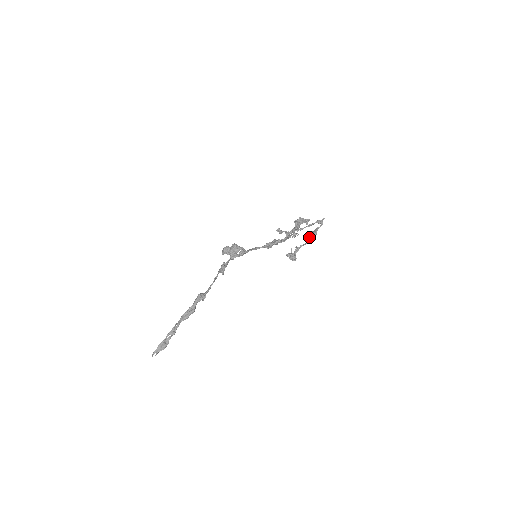
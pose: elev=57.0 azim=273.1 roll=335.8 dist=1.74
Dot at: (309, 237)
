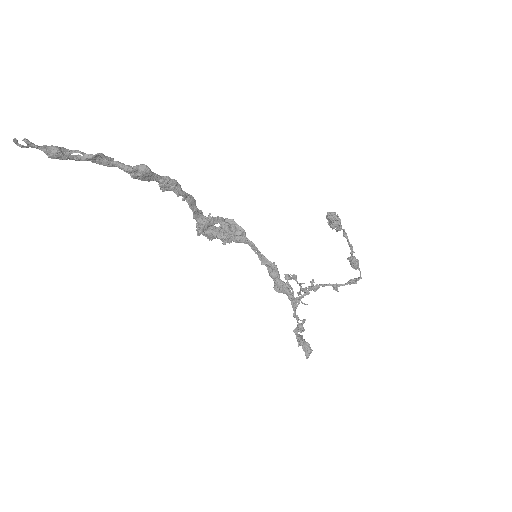
Dot at: (350, 252)
